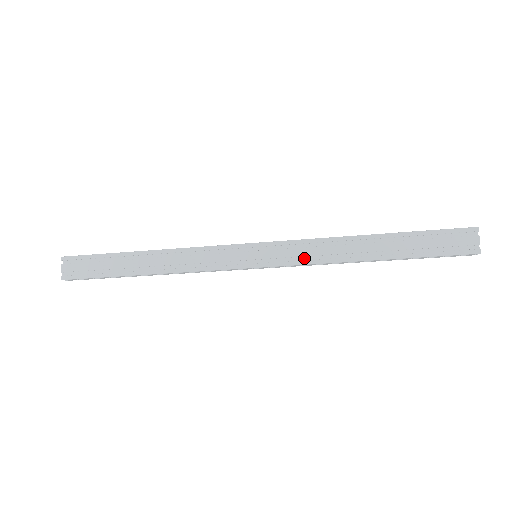
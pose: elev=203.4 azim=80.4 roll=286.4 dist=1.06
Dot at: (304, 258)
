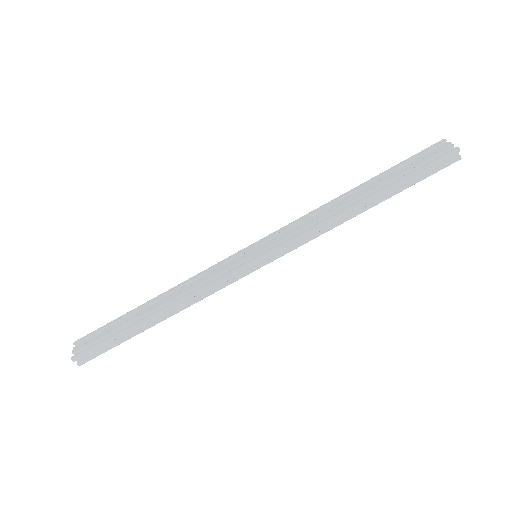
Dot at: (300, 233)
